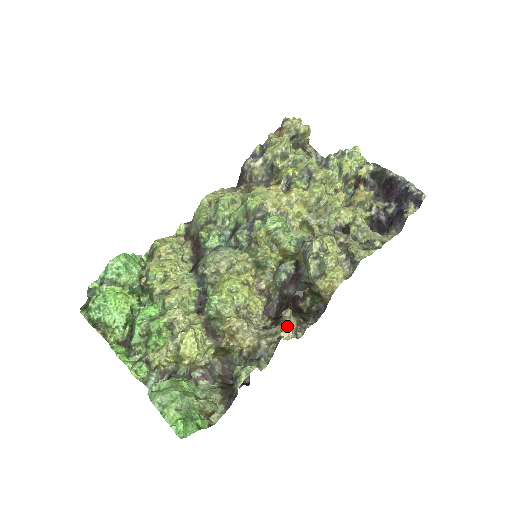
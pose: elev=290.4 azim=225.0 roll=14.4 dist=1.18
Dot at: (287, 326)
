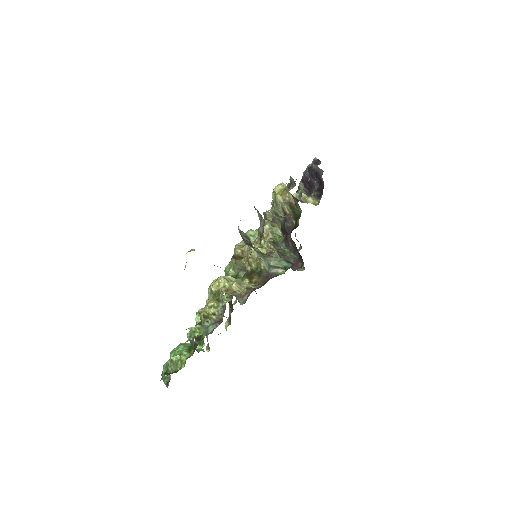
Dot at: occluded
